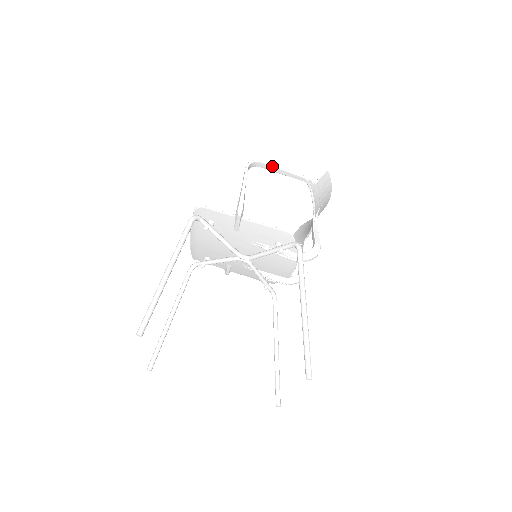
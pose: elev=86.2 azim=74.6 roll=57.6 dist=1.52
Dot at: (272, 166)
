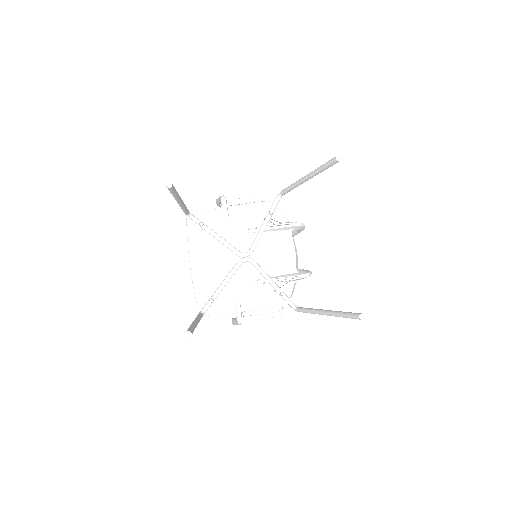
Dot at: (236, 199)
